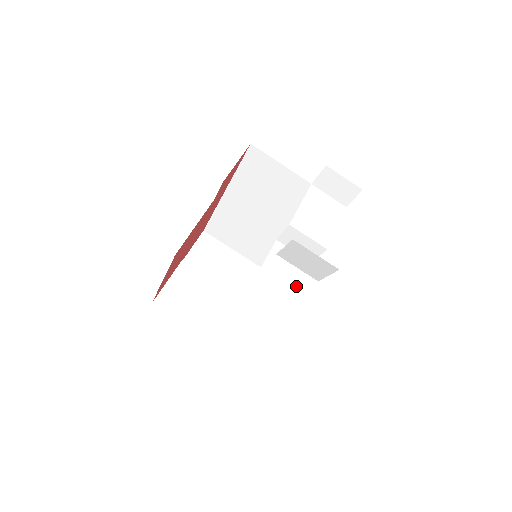
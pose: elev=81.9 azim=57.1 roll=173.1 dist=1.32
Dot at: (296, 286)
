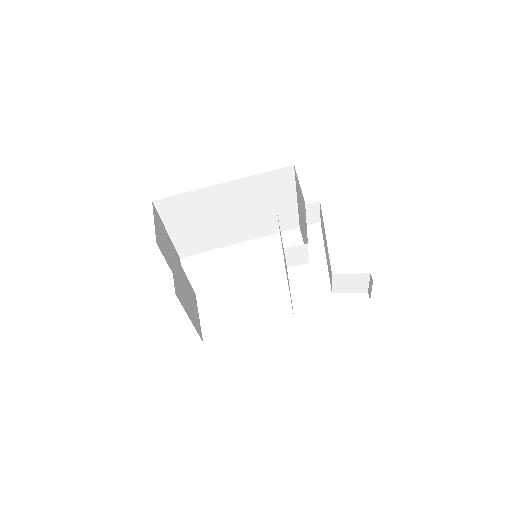
Dot at: occluded
